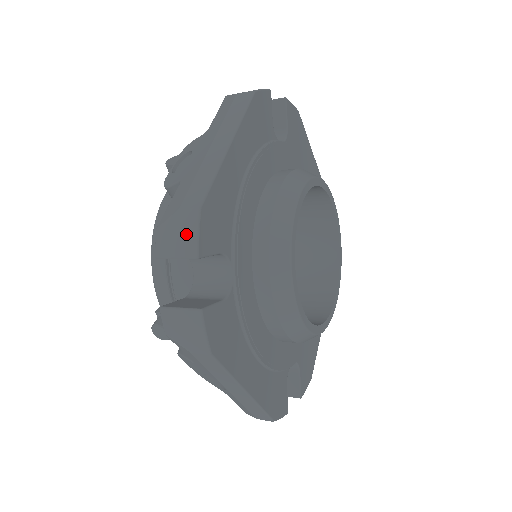
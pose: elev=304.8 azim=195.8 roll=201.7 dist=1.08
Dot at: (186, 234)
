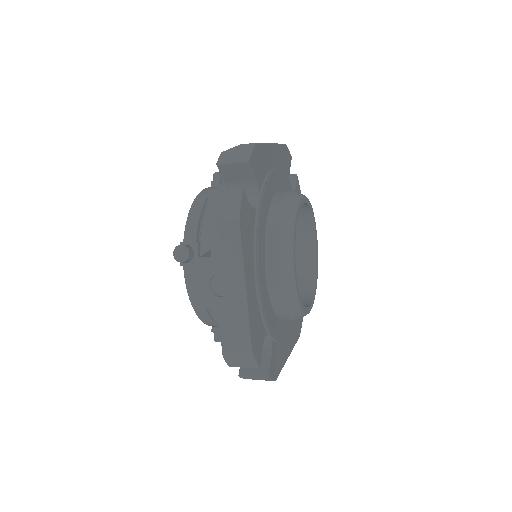
Dot at: (243, 152)
